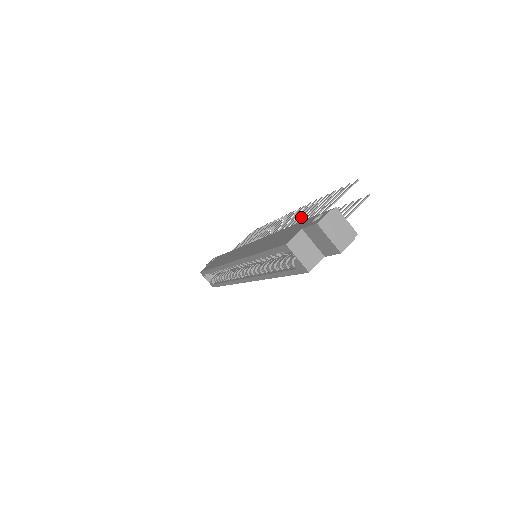
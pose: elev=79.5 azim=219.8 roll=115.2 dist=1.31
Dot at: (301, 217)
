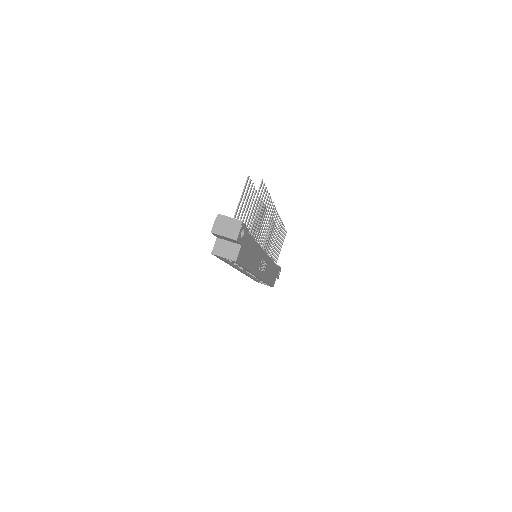
Dot at: occluded
